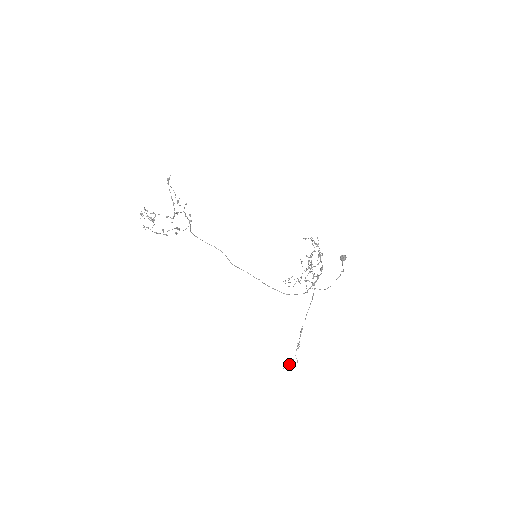
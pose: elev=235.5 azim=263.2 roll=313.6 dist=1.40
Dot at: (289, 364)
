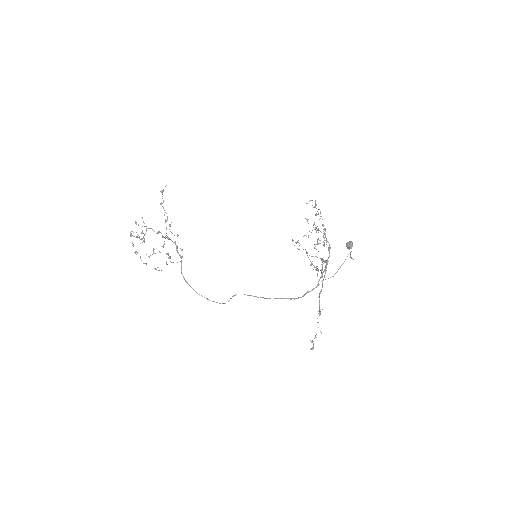
Dot at: (312, 340)
